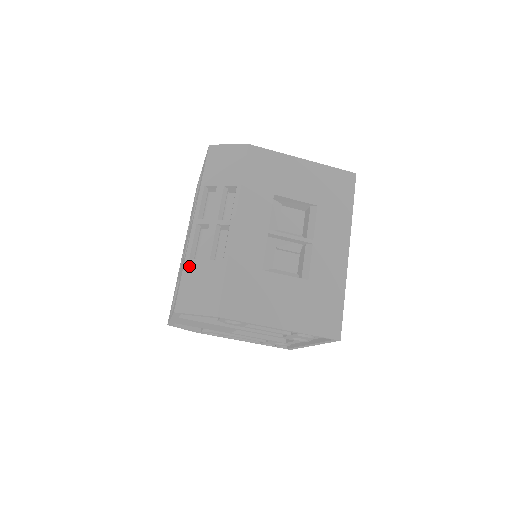
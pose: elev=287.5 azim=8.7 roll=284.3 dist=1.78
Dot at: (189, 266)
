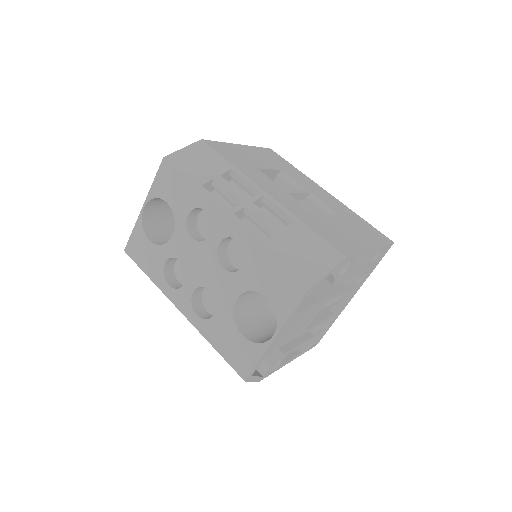
Dot at: (272, 245)
